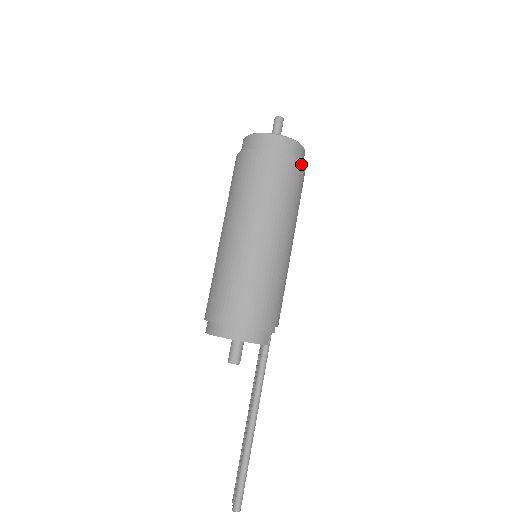
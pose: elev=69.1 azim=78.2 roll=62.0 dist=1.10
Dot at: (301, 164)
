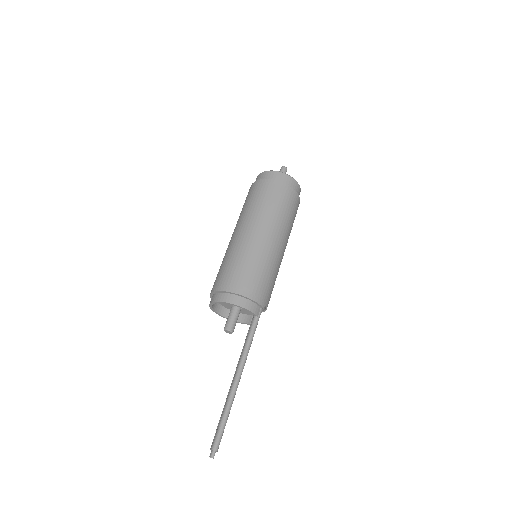
Dot at: (297, 195)
